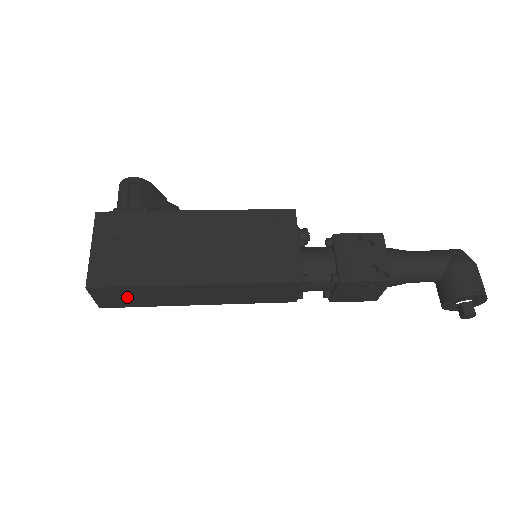
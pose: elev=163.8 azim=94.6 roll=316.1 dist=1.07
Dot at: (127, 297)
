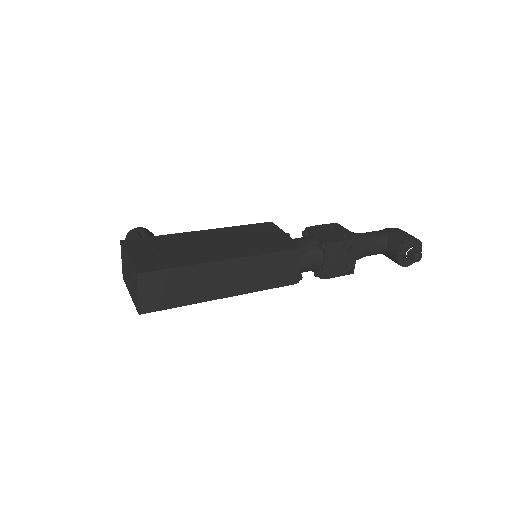
Dot at: (168, 289)
